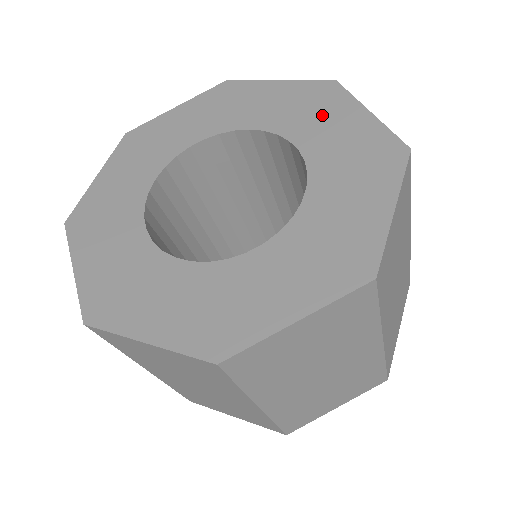
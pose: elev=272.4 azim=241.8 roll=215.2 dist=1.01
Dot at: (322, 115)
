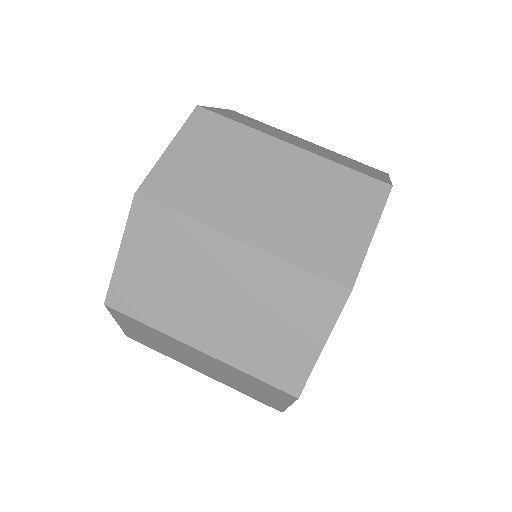
Dot at: occluded
